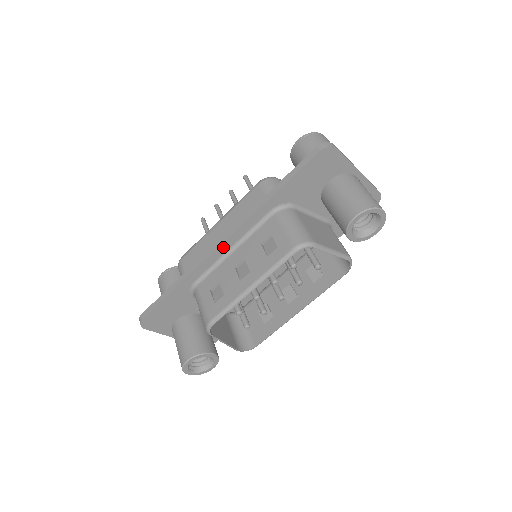
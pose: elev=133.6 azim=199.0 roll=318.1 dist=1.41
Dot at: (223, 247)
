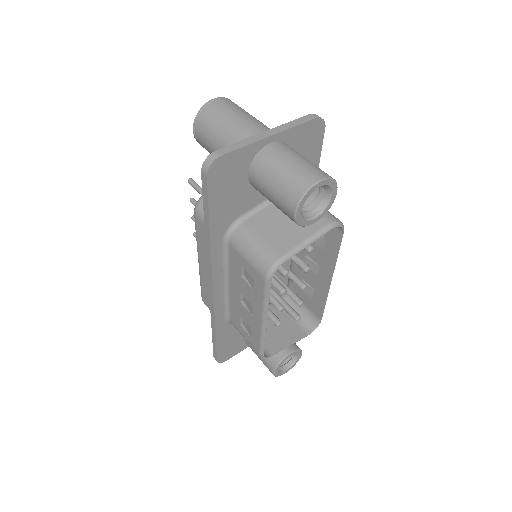
Dot at: (217, 291)
